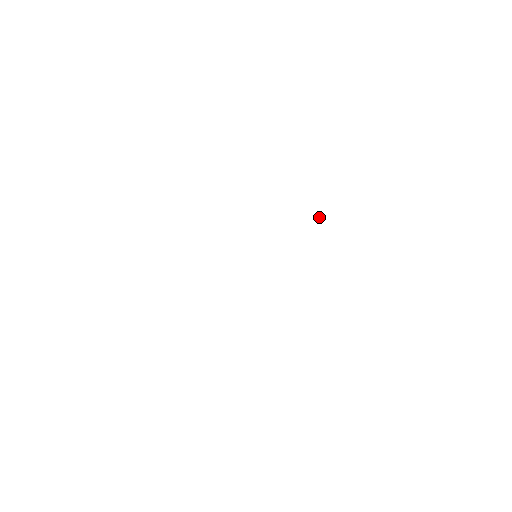
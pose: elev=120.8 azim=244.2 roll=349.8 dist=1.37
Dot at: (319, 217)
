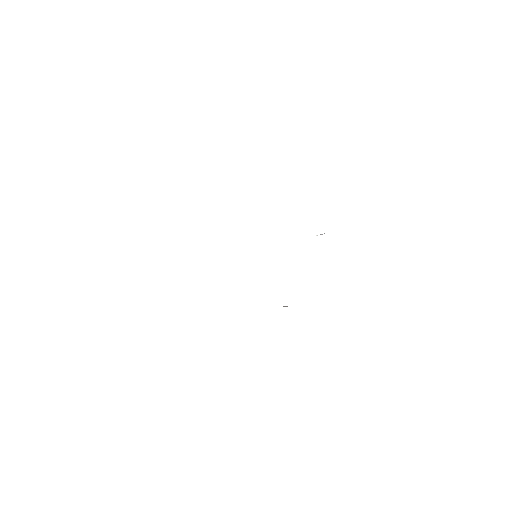
Dot at: occluded
